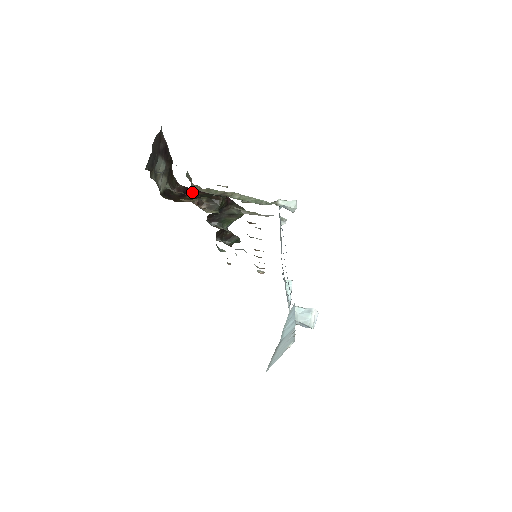
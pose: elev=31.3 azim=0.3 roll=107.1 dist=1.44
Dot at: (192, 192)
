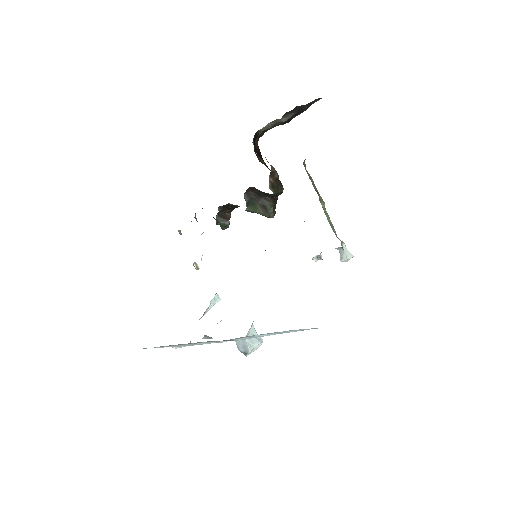
Dot at: (262, 158)
